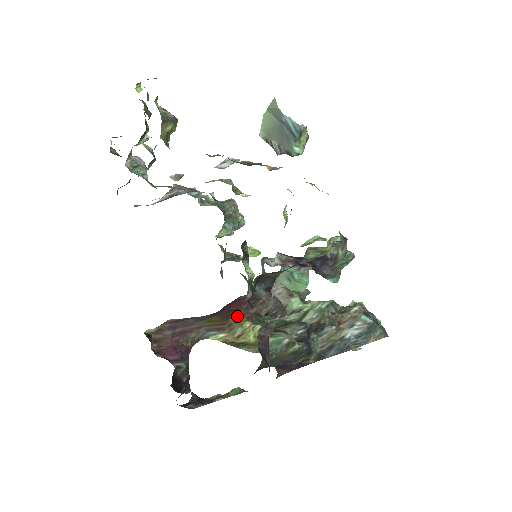
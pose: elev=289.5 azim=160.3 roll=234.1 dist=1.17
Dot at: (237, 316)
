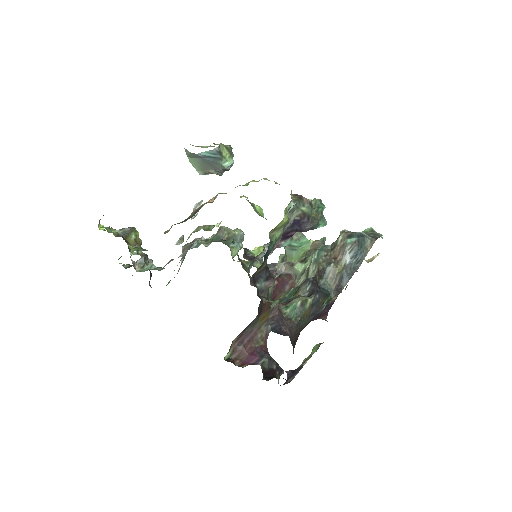
Dot at: occluded
